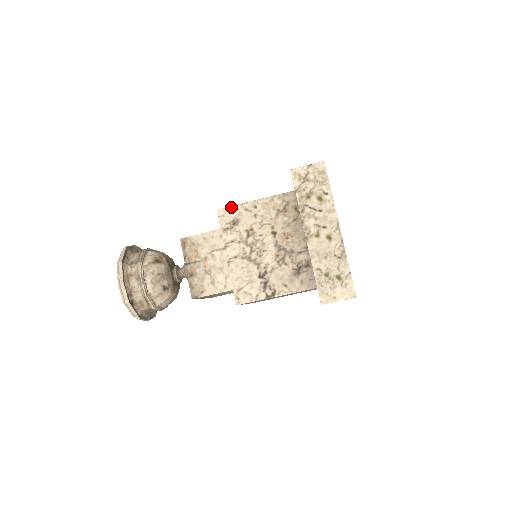
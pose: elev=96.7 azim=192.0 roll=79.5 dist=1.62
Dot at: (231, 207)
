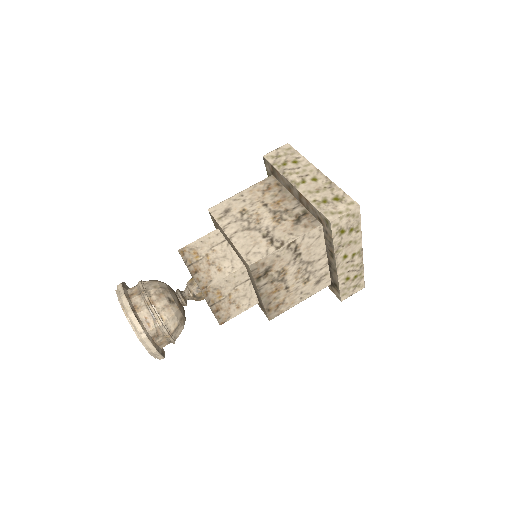
Dot at: (220, 203)
